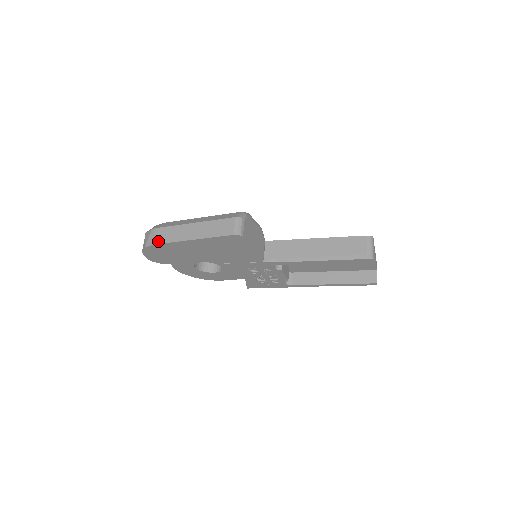
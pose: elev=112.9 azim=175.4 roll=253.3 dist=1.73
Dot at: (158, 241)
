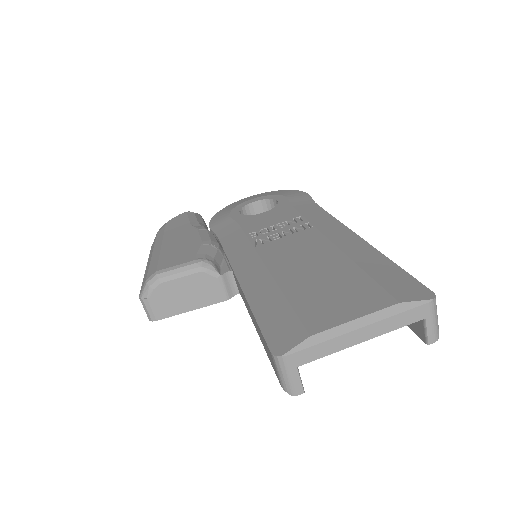
Dot at: occluded
